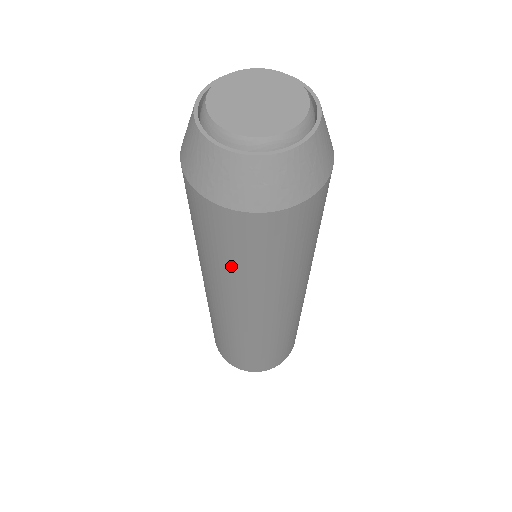
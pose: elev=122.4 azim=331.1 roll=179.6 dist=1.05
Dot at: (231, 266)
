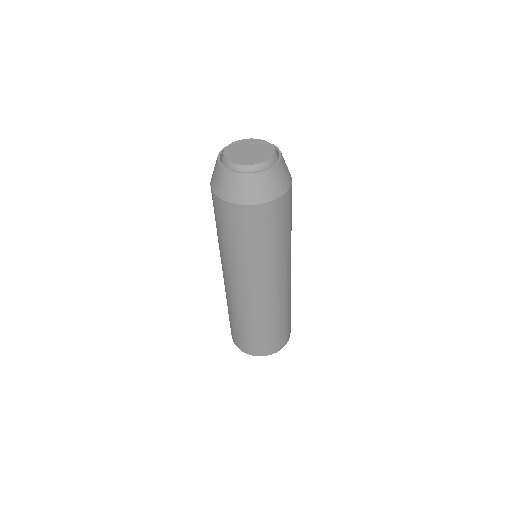
Dot at: (221, 238)
